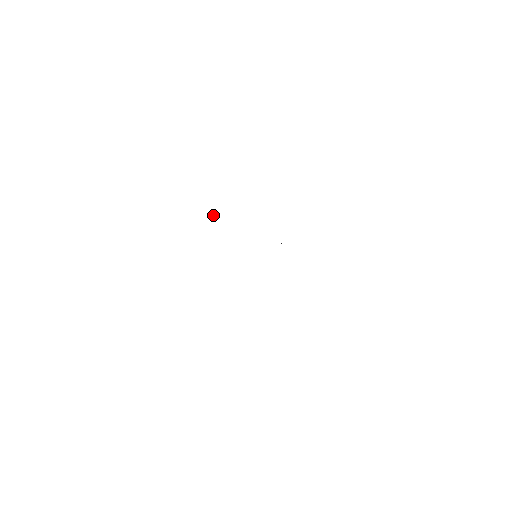
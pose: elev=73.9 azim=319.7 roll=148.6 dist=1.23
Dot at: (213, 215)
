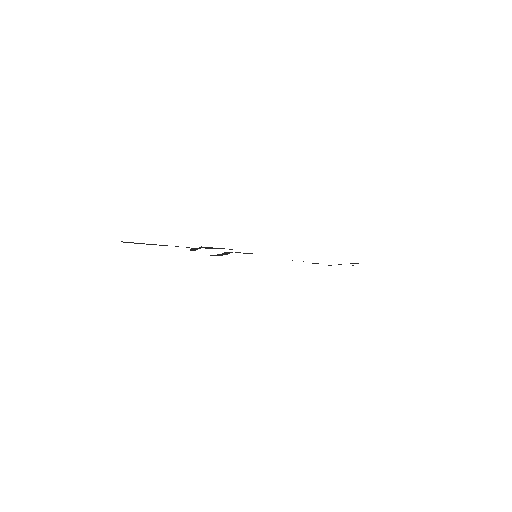
Dot at: occluded
